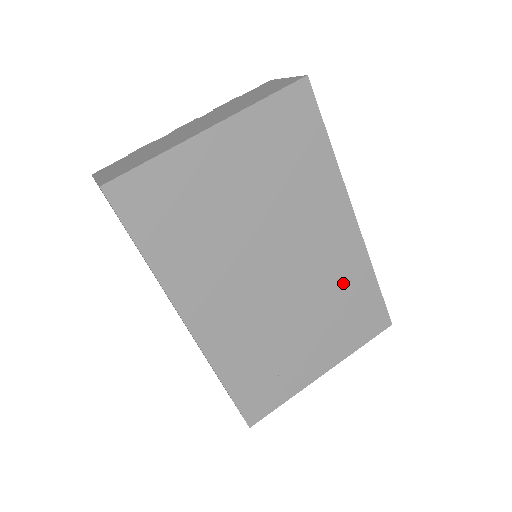
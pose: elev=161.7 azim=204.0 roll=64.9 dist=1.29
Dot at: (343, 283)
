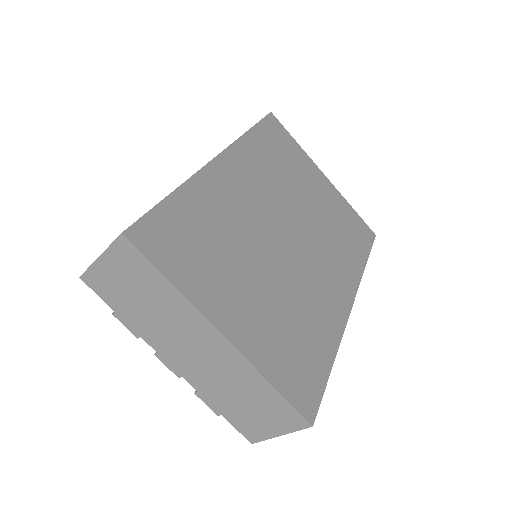
Dot at: (311, 316)
